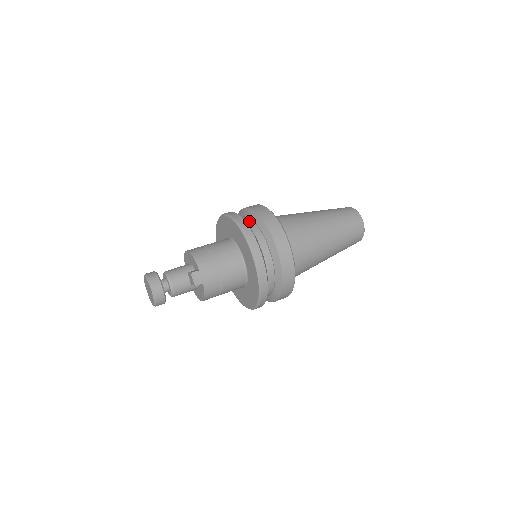
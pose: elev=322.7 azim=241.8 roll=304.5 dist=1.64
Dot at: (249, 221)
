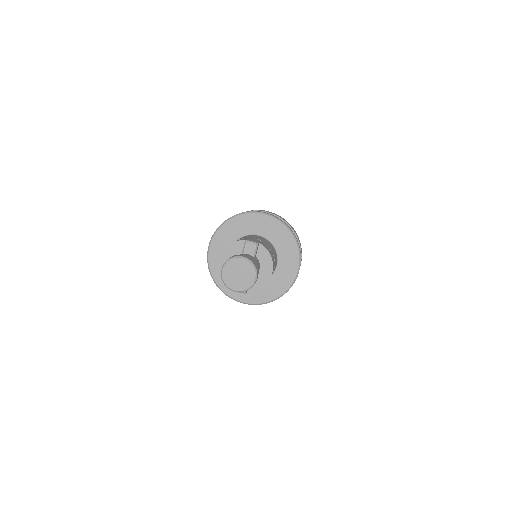
Dot at: occluded
